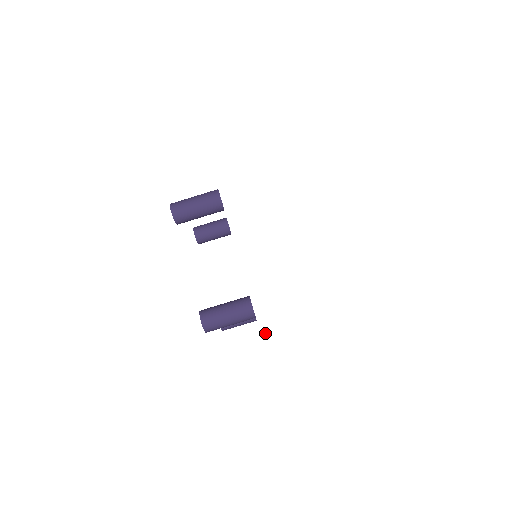
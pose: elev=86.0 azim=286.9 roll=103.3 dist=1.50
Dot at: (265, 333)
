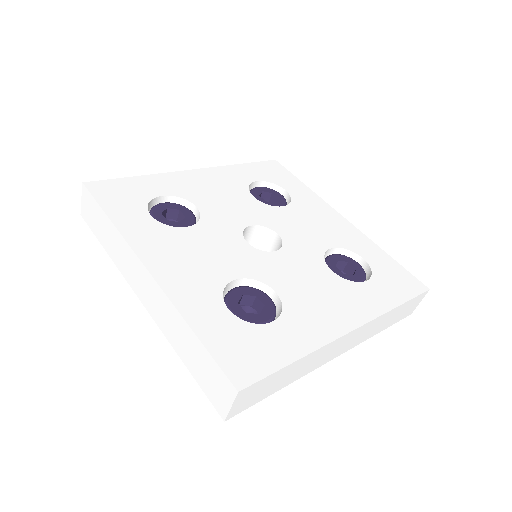
Dot at: (397, 321)
